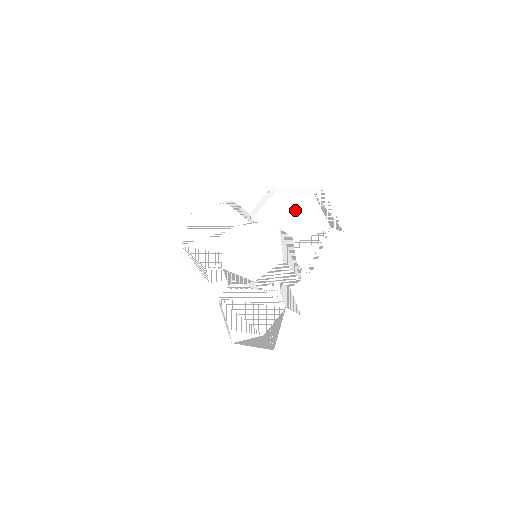
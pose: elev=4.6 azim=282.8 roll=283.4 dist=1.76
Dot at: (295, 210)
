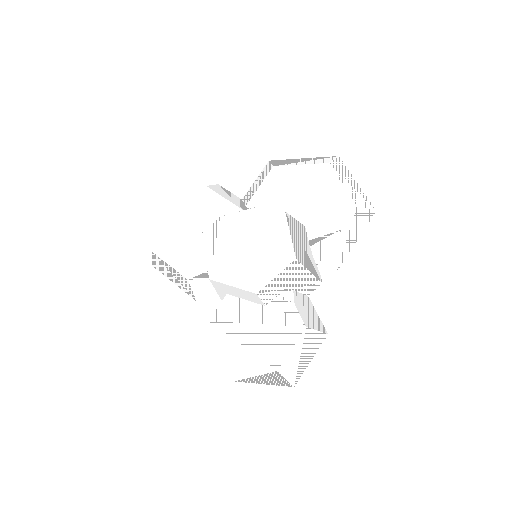
Dot at: (304, 187)
